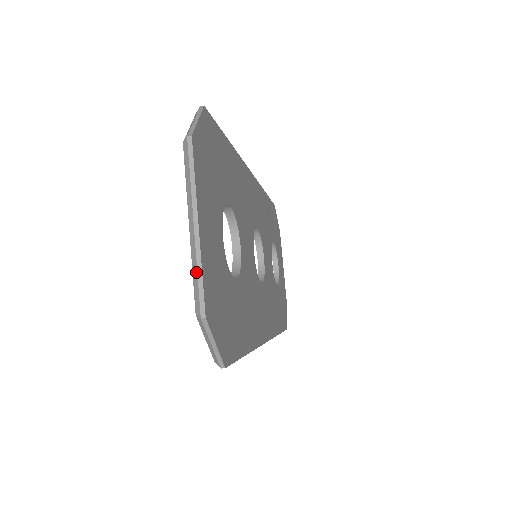
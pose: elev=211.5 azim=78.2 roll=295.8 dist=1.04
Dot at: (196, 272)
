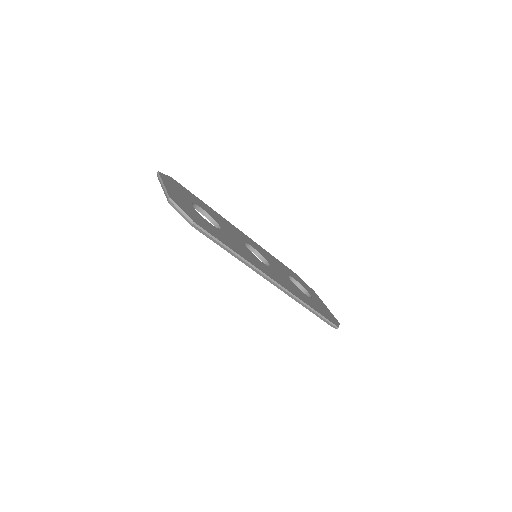
Dot at: (165, 193)
